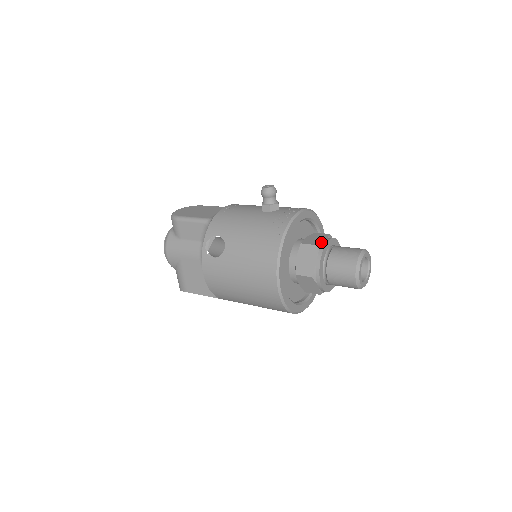
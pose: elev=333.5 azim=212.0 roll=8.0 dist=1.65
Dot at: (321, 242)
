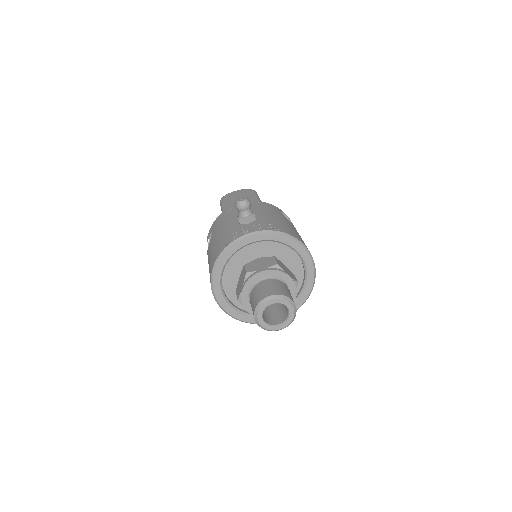
Dot at: (254, 271)
